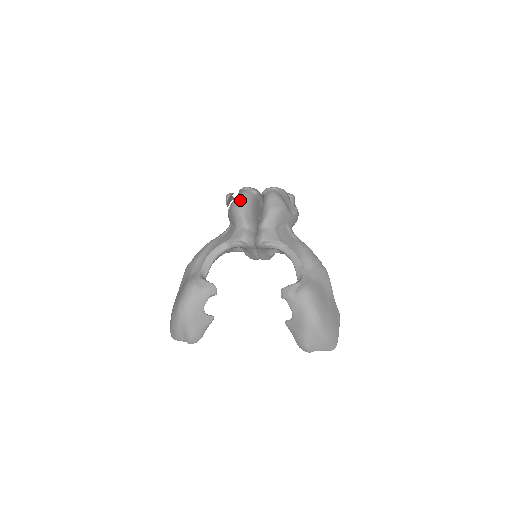
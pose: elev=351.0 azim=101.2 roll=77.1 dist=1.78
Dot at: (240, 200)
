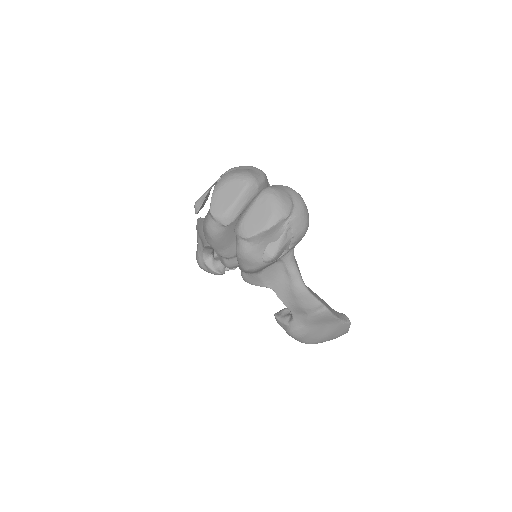
Dot at: (207, 237)
